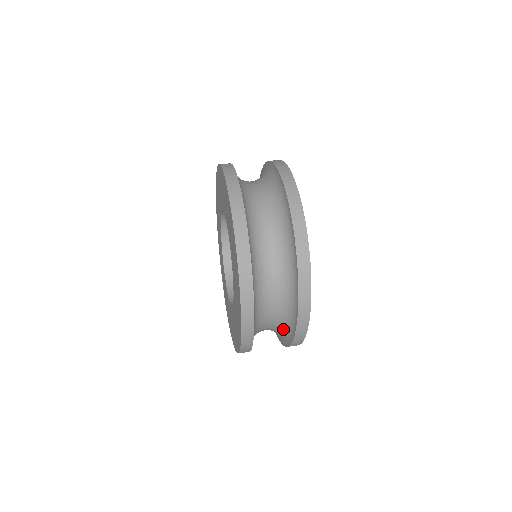
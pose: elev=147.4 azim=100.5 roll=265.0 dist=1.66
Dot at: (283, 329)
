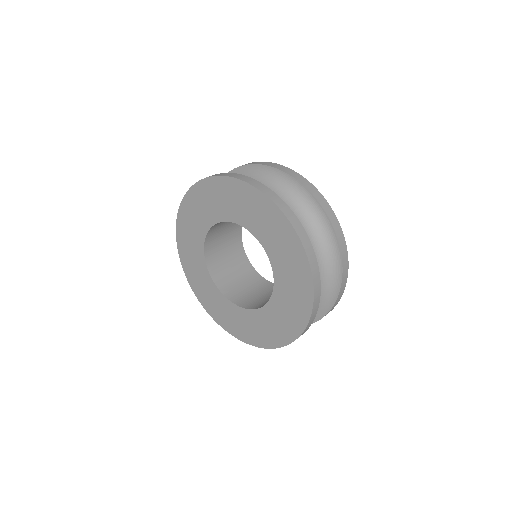
Dot at: occluded
